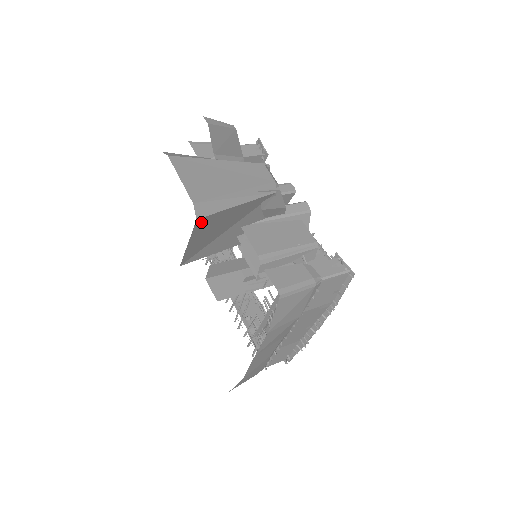
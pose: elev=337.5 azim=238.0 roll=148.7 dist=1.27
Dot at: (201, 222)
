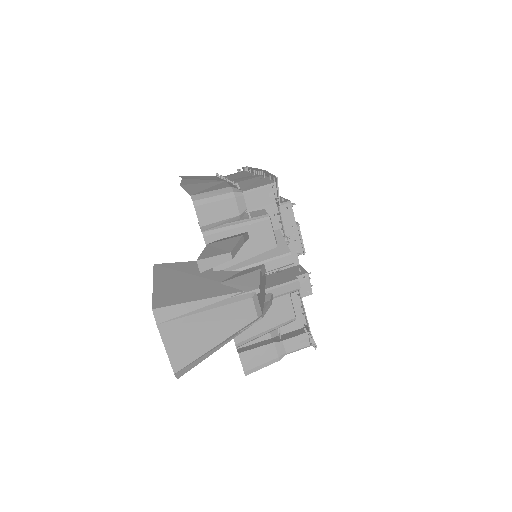
Dot at: occluded
